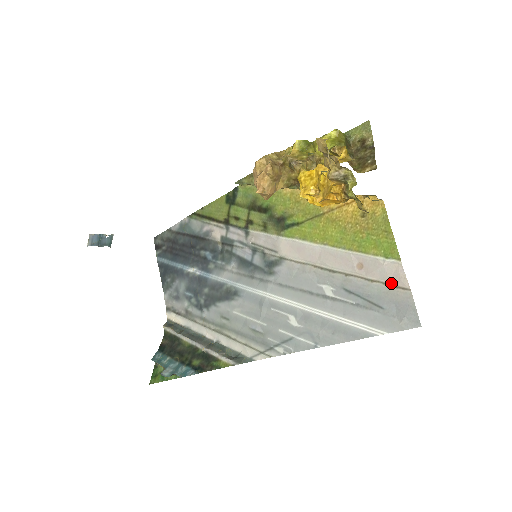
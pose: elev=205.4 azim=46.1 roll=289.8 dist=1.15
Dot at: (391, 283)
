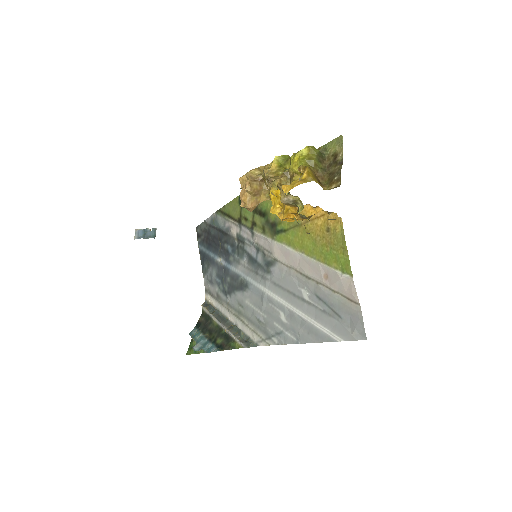
Dot at: (347, 296)
